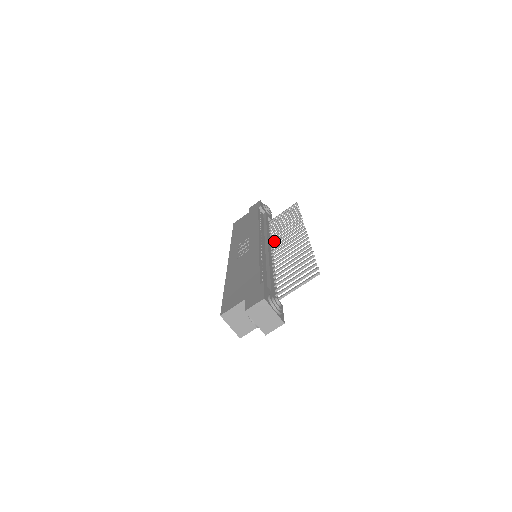
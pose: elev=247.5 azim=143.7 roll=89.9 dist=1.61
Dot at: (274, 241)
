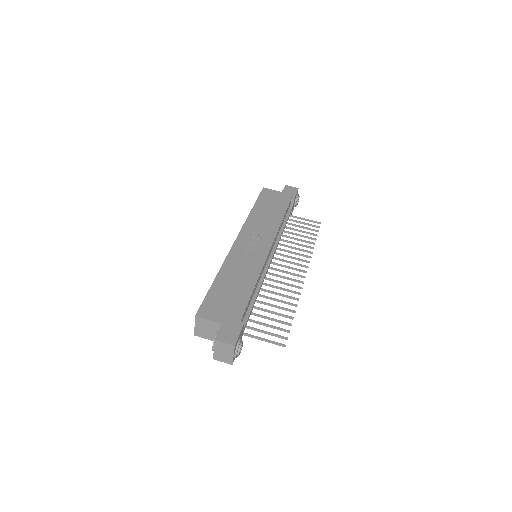
Dot at: (278, 249)
